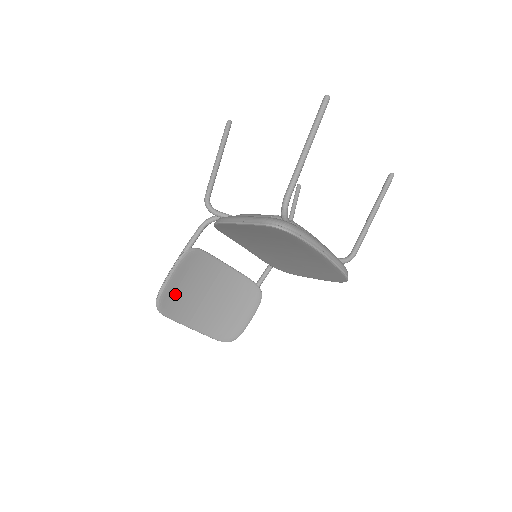
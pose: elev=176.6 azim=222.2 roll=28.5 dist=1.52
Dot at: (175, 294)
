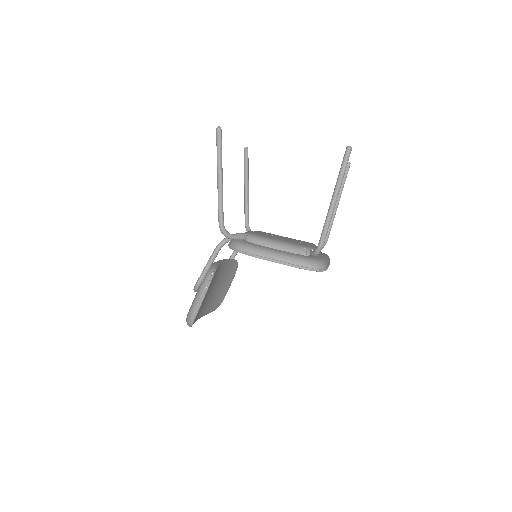
Dot at: occluded
